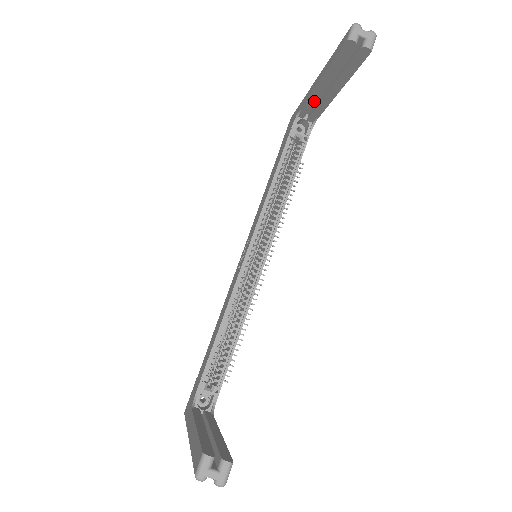
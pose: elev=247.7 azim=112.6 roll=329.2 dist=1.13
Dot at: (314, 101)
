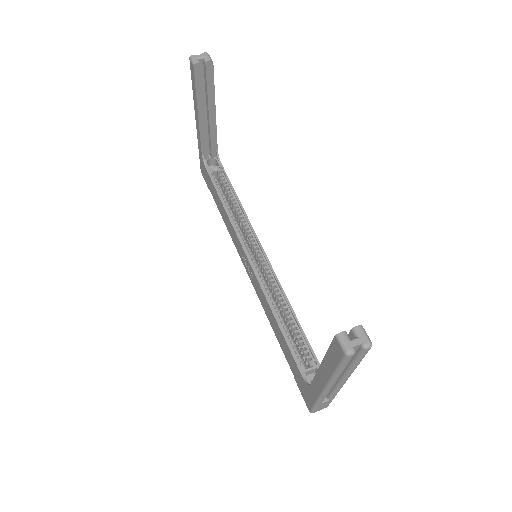
Dot at: (206, 136)
